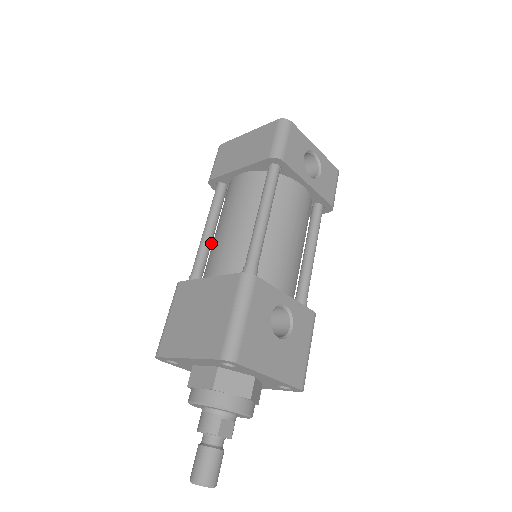
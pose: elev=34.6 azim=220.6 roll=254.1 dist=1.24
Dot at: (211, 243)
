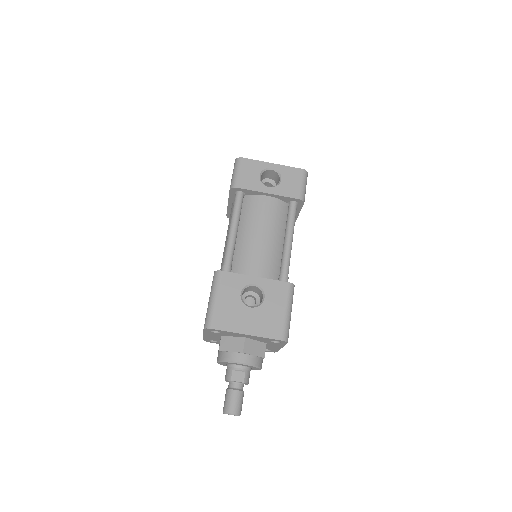
Dot at: occluded
